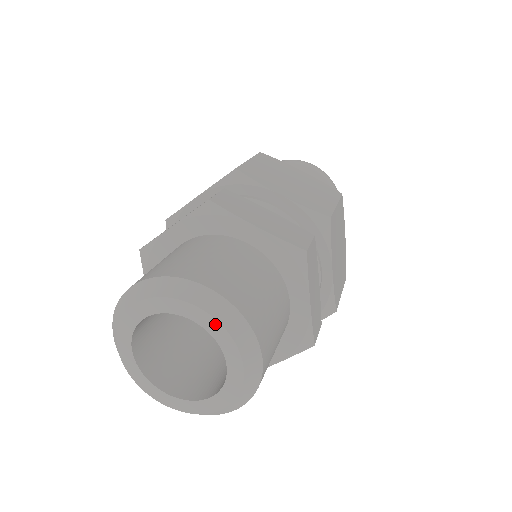
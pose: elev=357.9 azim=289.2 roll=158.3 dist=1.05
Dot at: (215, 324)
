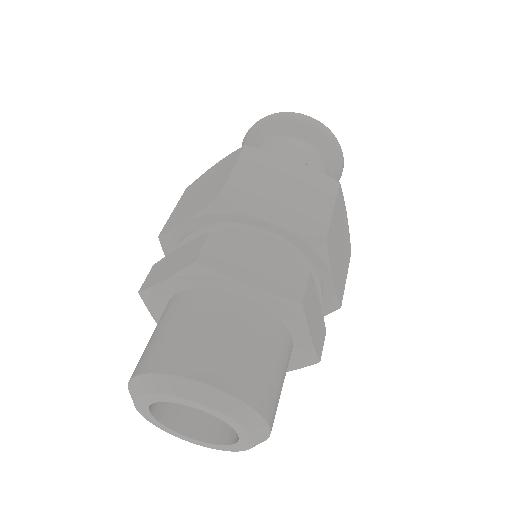
Dot at: (159, 396)
